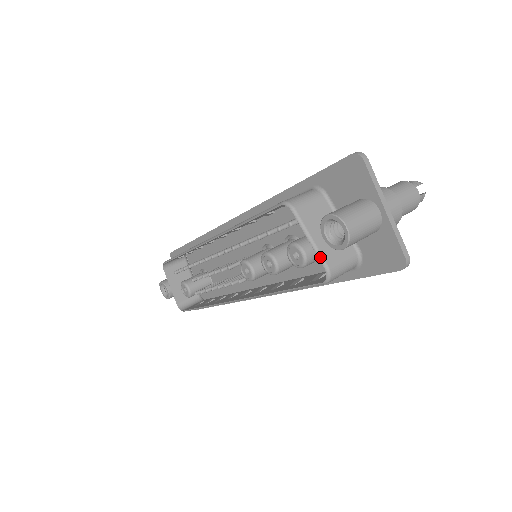
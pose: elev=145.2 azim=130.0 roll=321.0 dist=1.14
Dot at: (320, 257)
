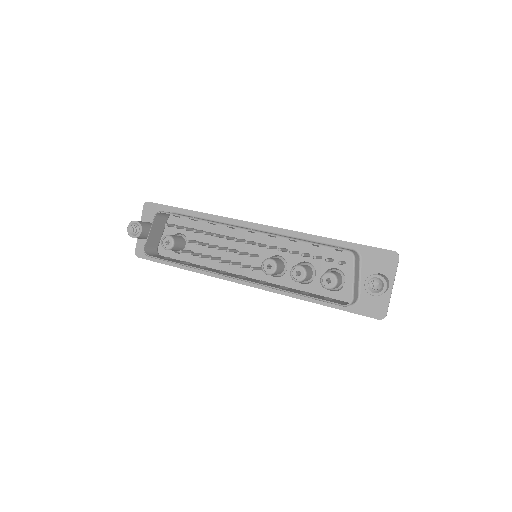
Dot at: (353, 291)
